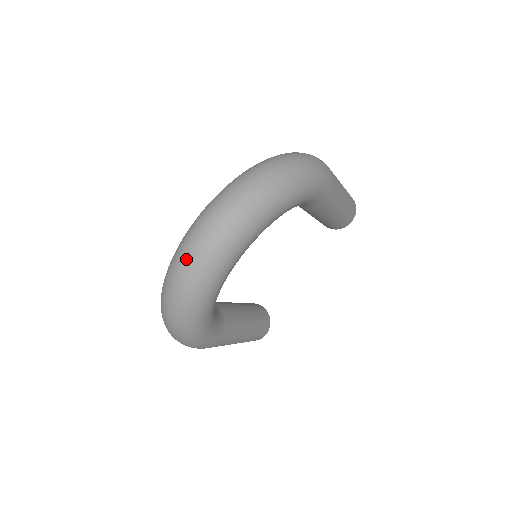
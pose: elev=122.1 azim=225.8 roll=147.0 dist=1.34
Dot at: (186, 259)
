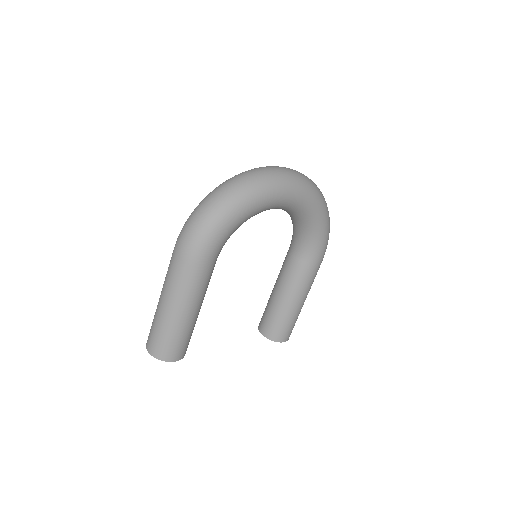
Dot at: (274, 167)
